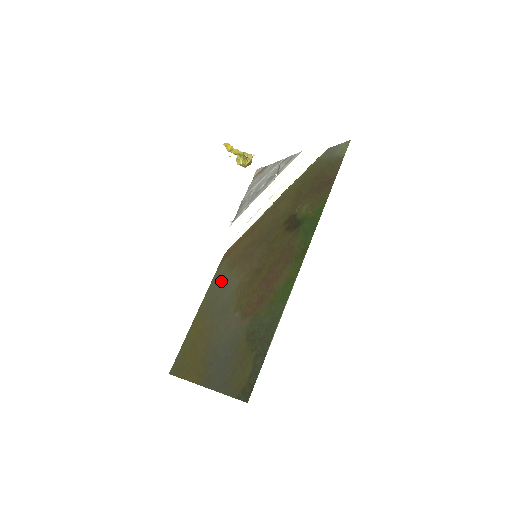
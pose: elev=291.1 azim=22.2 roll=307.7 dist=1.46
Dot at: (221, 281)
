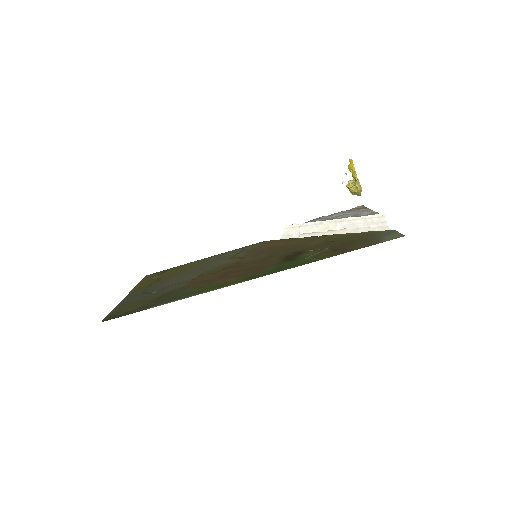
Dot at: (233, 253)
